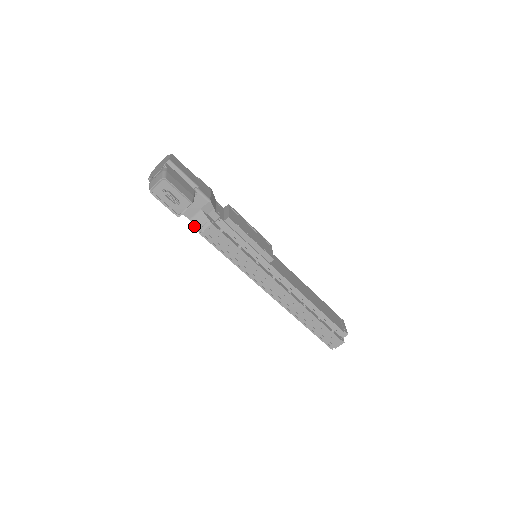
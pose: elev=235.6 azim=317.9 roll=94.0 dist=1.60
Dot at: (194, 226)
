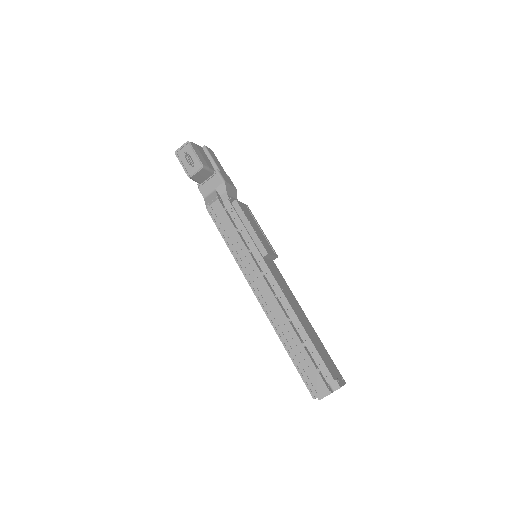
Dot at: (205, 203)
